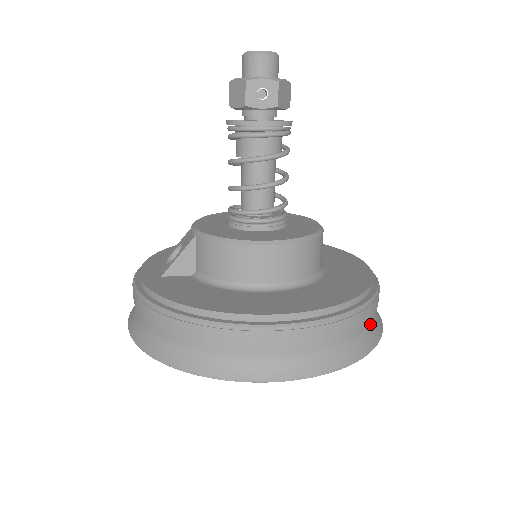
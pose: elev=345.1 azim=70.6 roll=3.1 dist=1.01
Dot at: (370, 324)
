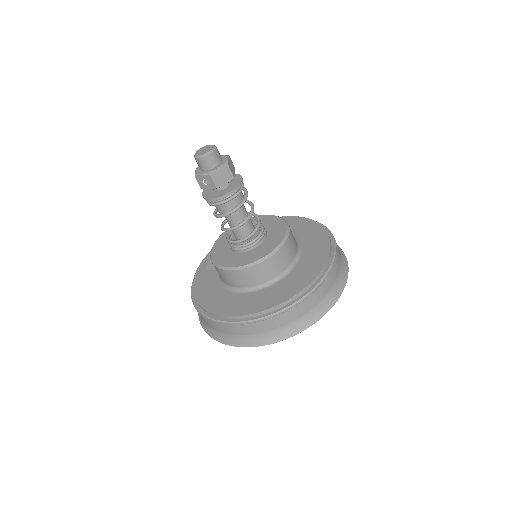
Dot at: (300, 316)
